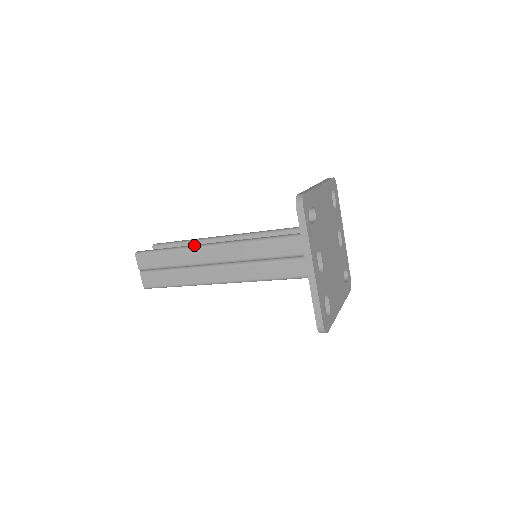
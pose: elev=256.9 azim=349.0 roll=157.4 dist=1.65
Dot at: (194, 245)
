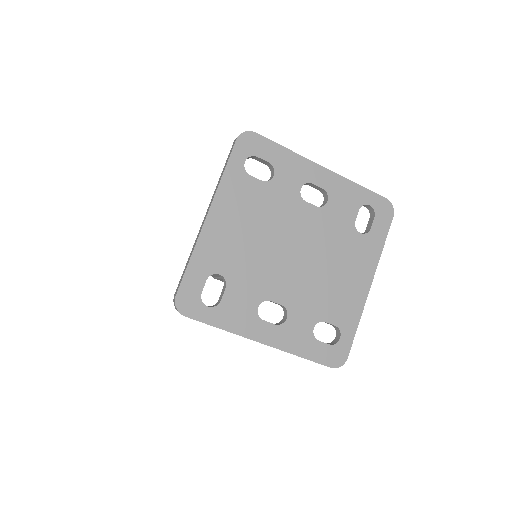
Dot at: occluded
